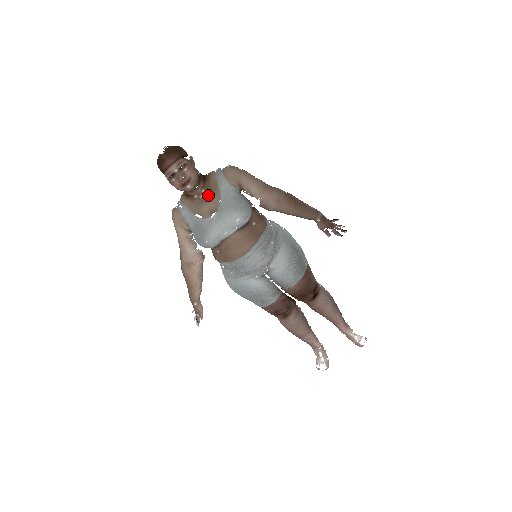
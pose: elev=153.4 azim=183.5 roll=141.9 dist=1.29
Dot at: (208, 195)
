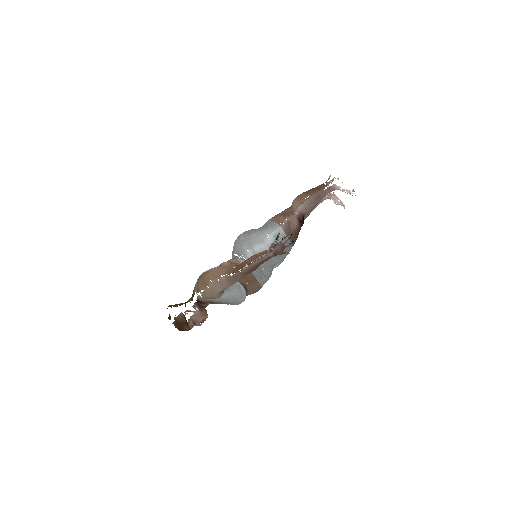
Dot at: (214, 303)
